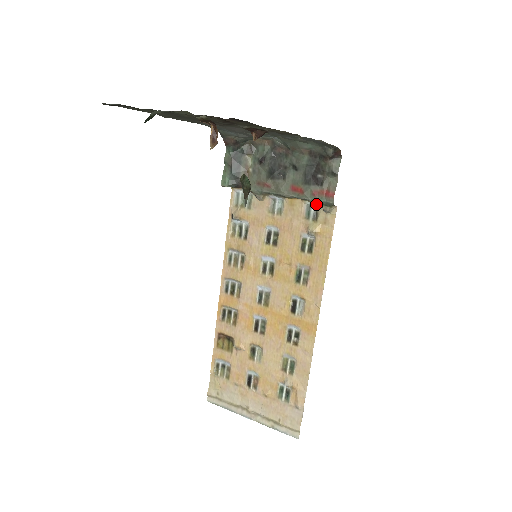
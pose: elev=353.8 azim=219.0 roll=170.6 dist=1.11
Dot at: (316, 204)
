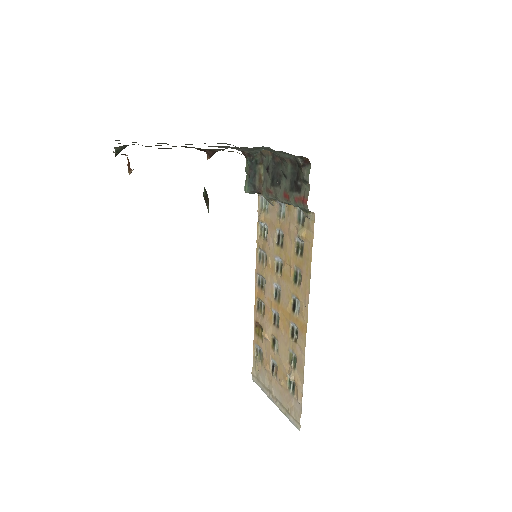
Dot at: occluded
